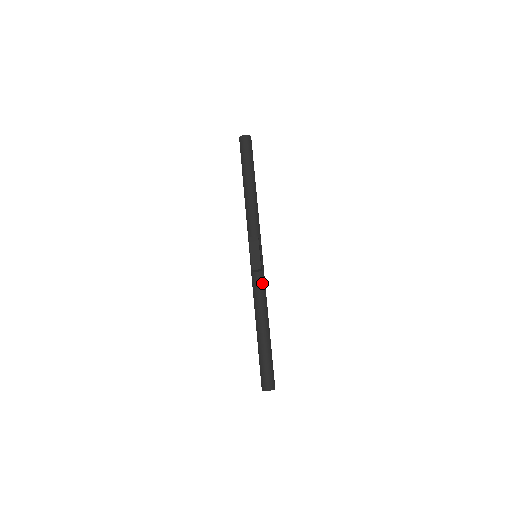
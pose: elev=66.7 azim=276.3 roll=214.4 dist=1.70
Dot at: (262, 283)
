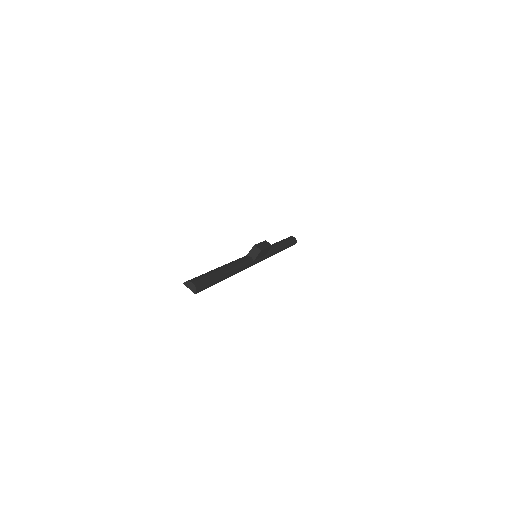
Dot at: (249, 262)
